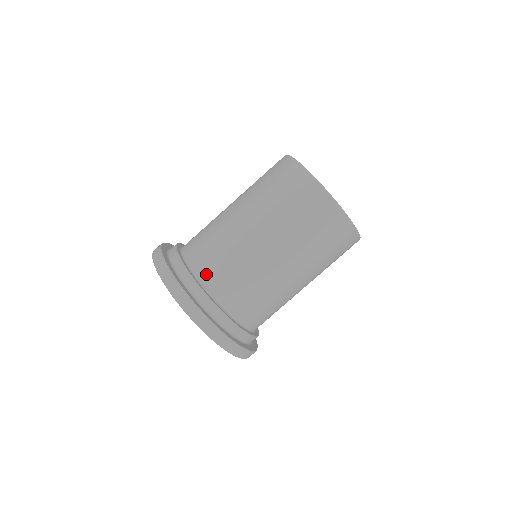
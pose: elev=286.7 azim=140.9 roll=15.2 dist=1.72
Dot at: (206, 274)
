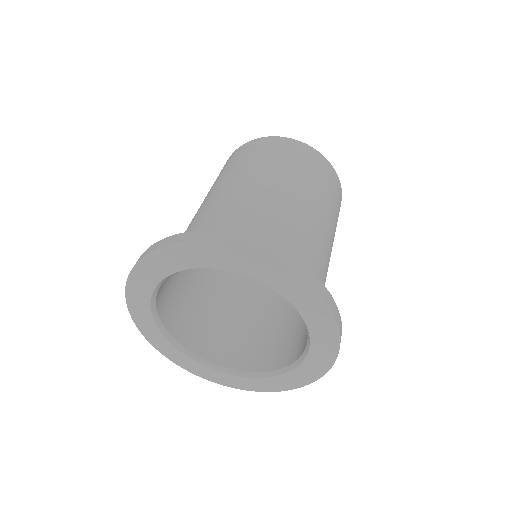
Dot at: (235, 232)
